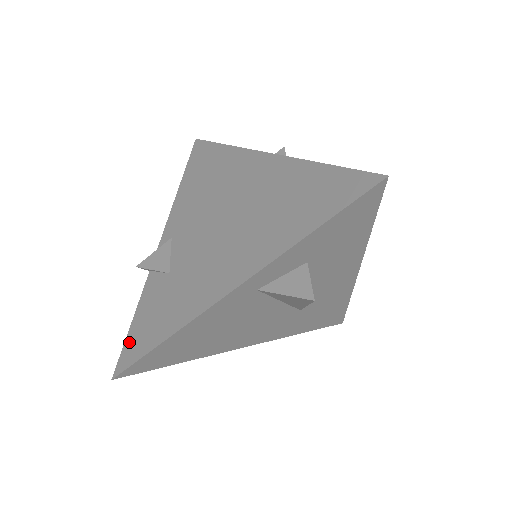
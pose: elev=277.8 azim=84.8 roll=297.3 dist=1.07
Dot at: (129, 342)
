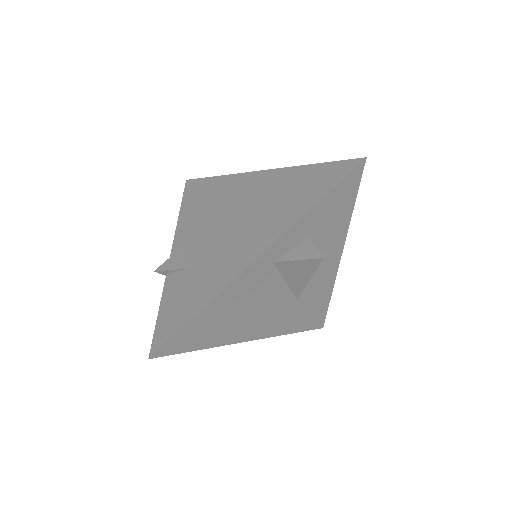
Dot at: (160, 327)
